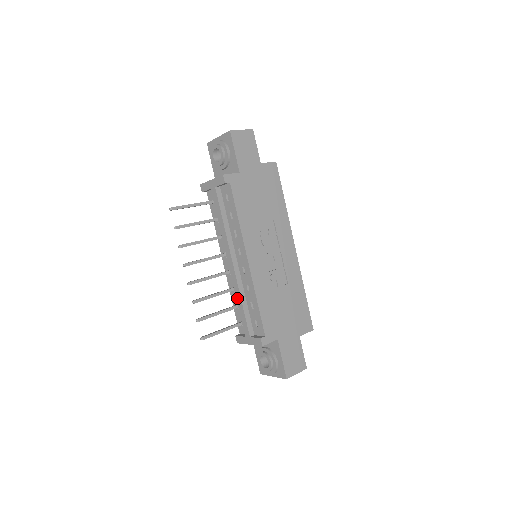
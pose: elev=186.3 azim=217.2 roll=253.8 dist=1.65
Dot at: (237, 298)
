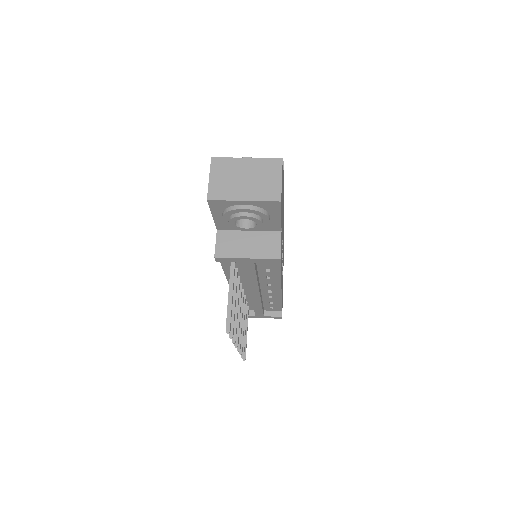
Dot at: (255, 306)
